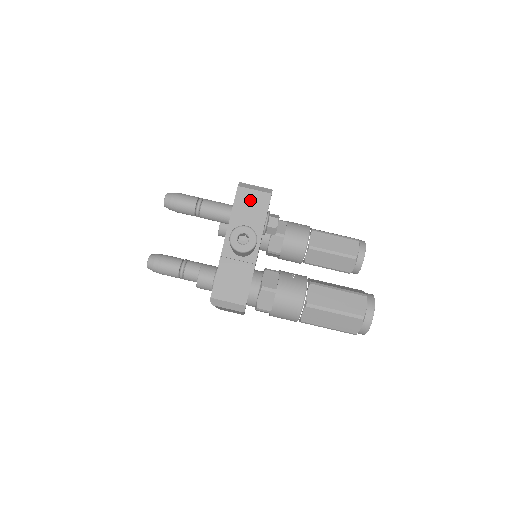
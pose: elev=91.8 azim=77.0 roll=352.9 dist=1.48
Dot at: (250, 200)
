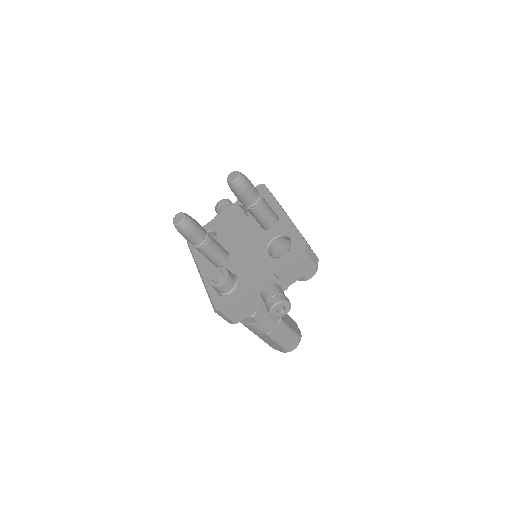
Dot at: (302, 264)
